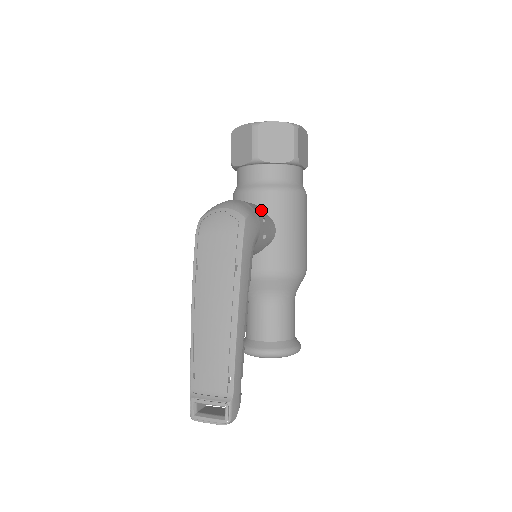
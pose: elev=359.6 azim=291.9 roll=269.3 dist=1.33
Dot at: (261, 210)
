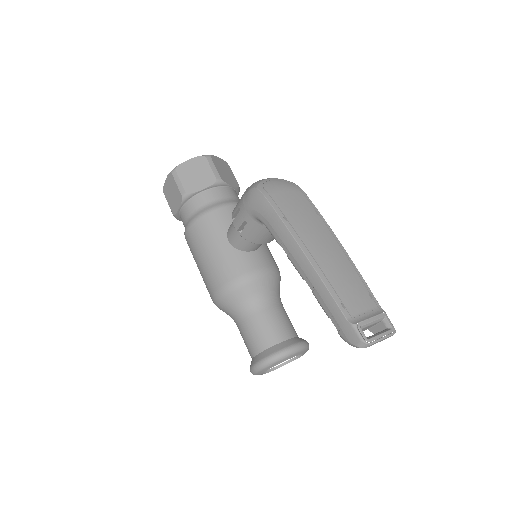
Dot at: occluded
